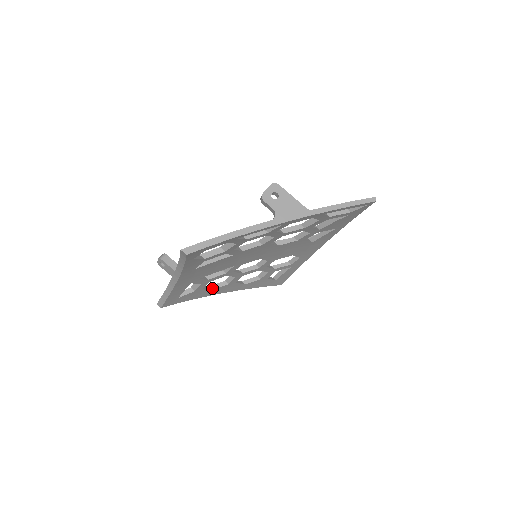
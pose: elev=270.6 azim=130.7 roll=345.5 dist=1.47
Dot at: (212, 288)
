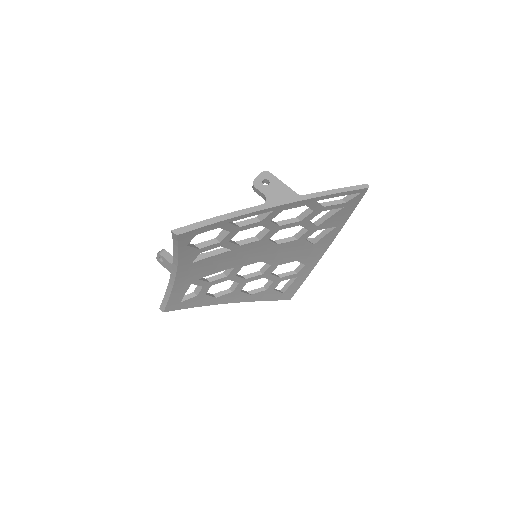
Dot at: (216, 295)
